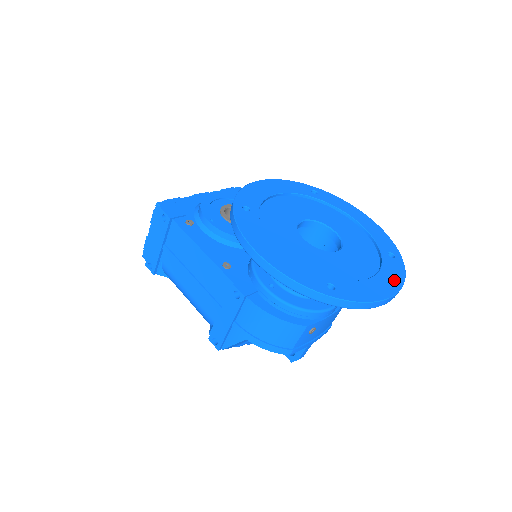
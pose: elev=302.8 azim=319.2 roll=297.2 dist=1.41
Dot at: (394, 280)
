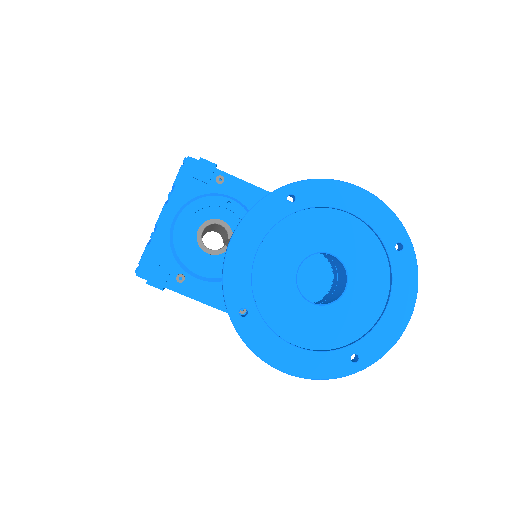
Dot at: (408, 292)
